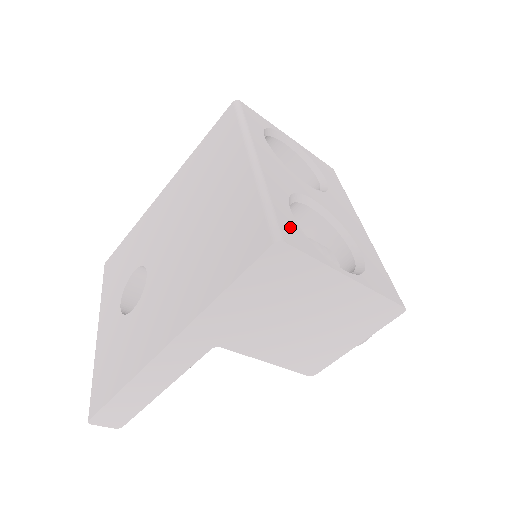
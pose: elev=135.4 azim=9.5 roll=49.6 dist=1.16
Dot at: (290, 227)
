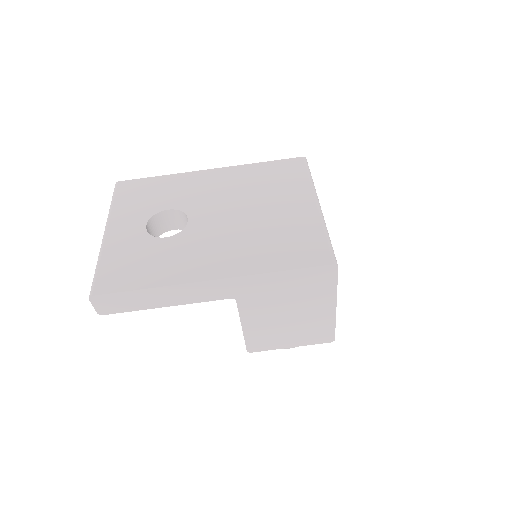
Dot at: occluded
